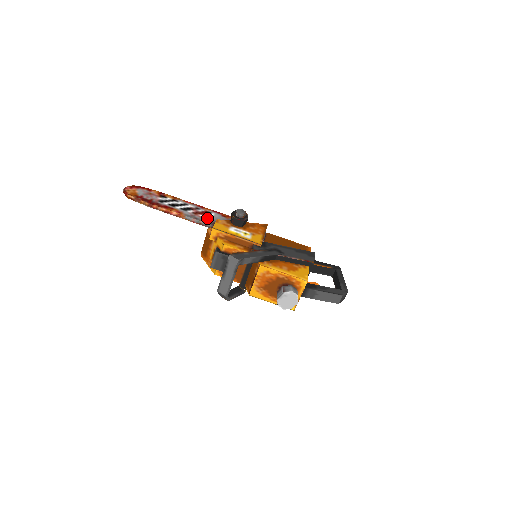
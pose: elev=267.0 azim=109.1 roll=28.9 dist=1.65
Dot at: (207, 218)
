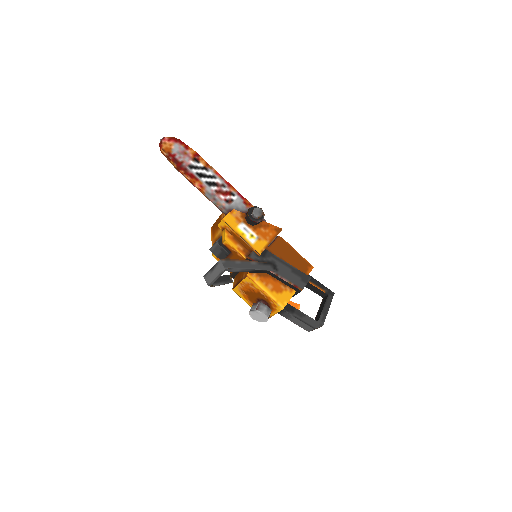
Dot at: (226, 202)
